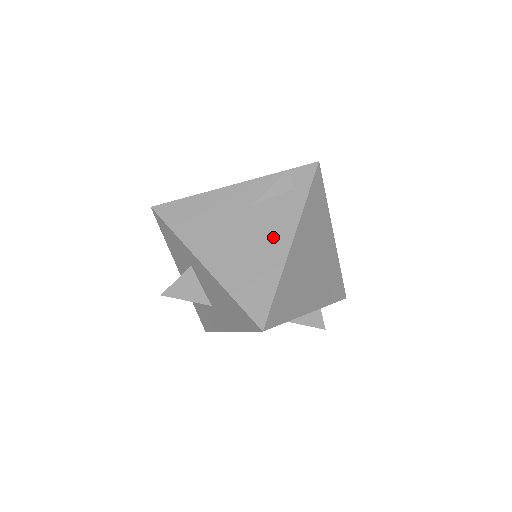
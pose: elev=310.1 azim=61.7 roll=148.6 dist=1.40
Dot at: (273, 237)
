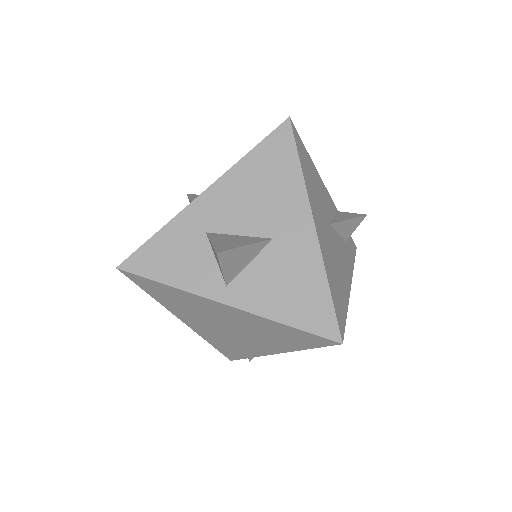
Dot at: occluded
